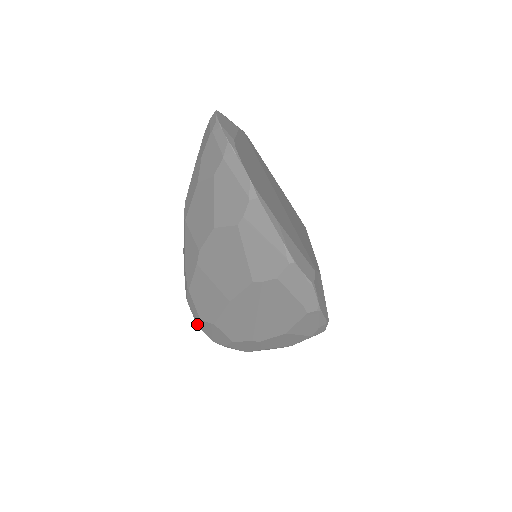
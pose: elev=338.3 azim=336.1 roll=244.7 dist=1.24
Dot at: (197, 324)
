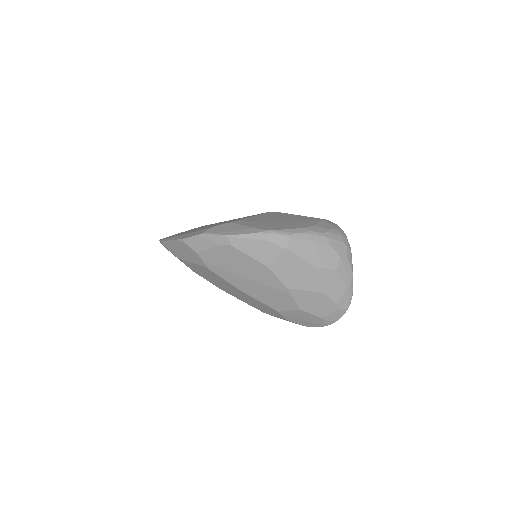
Dot at: occluded
